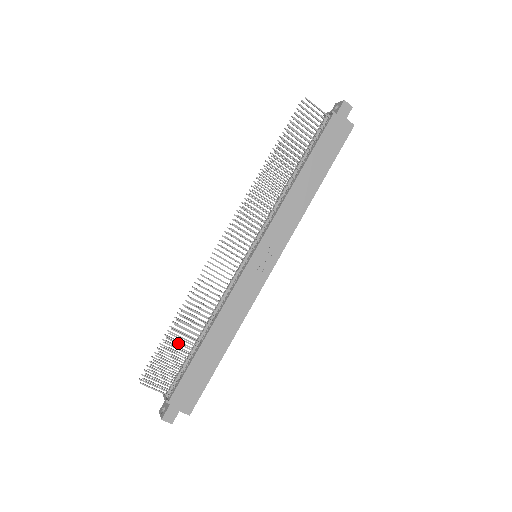
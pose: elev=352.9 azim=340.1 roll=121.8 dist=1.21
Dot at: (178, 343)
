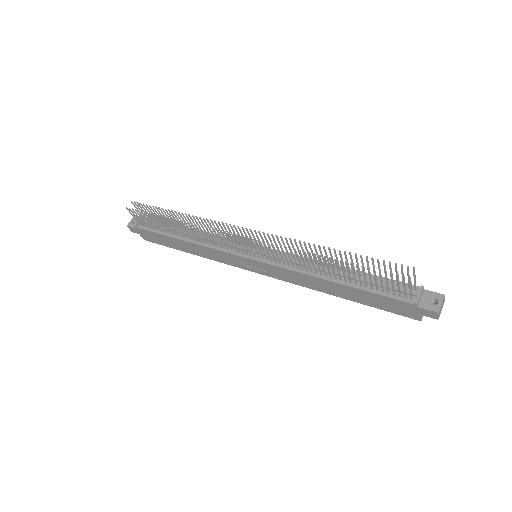
Dot at: (162, 223)
